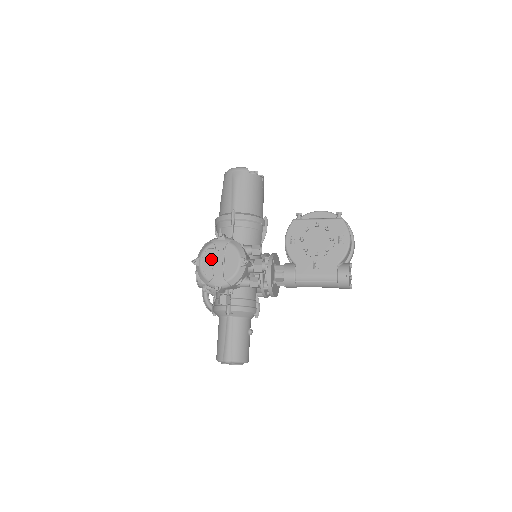
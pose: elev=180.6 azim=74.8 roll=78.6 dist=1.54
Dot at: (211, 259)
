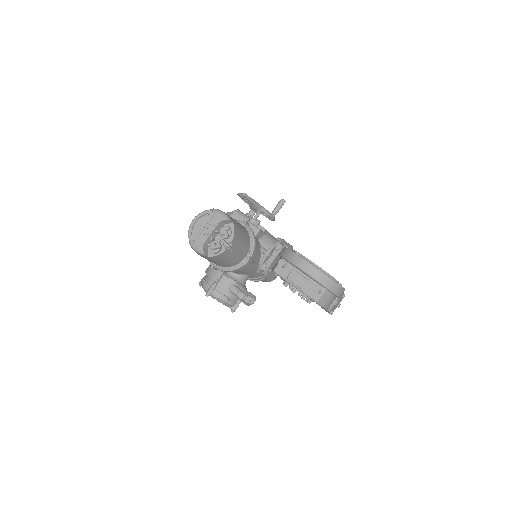
Dot at: occluded
